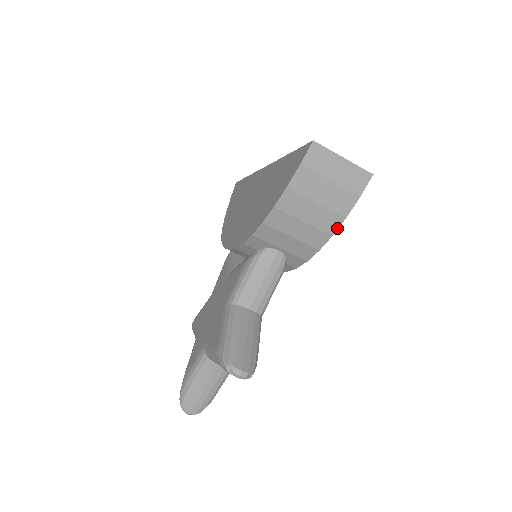
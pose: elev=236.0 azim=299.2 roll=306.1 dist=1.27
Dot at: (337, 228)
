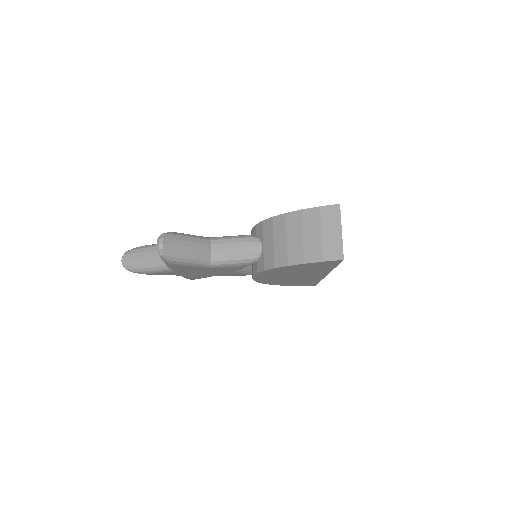
Dot at: (295, 264)
